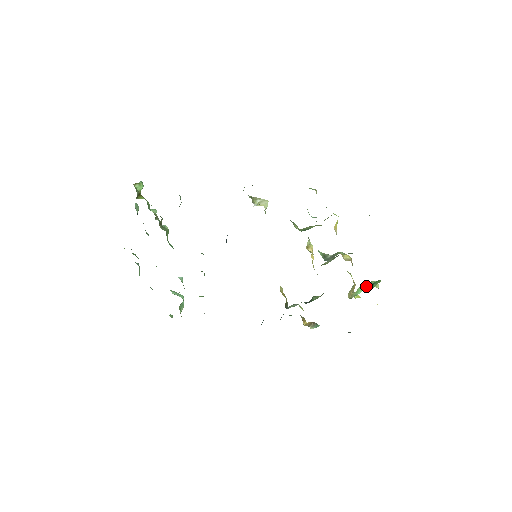
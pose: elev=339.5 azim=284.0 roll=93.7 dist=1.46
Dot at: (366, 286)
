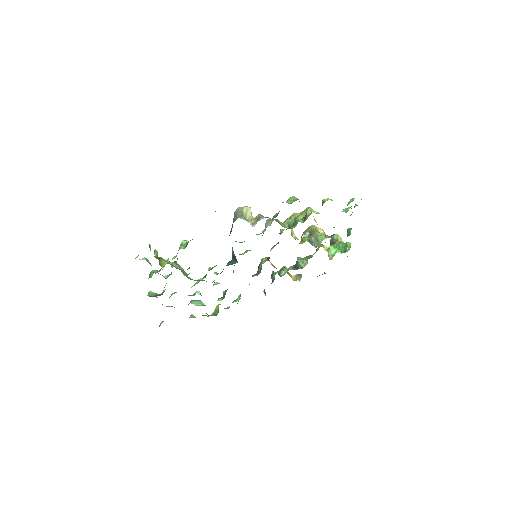
Dot at: (335, 244)
